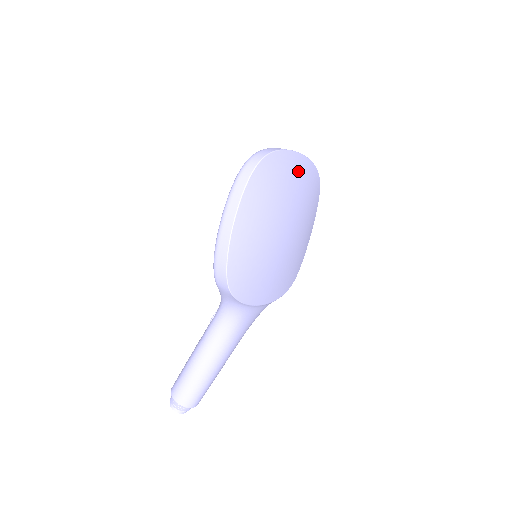
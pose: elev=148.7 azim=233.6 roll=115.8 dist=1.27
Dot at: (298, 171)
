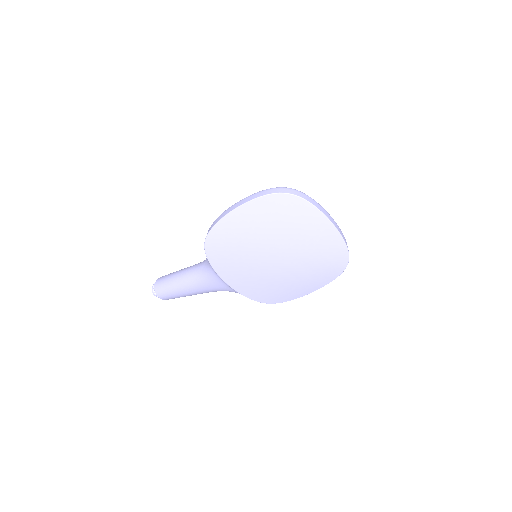
Dot at: (320, 233)
